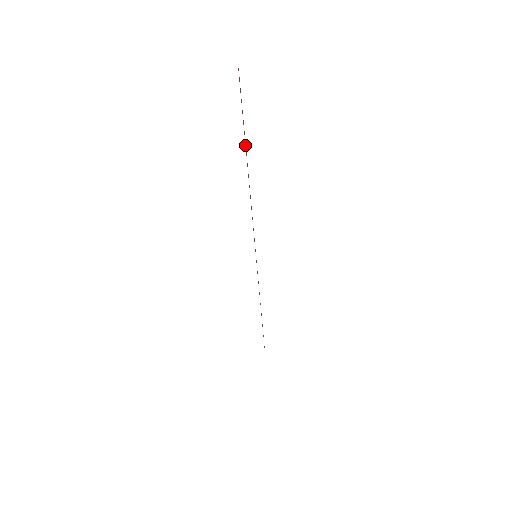
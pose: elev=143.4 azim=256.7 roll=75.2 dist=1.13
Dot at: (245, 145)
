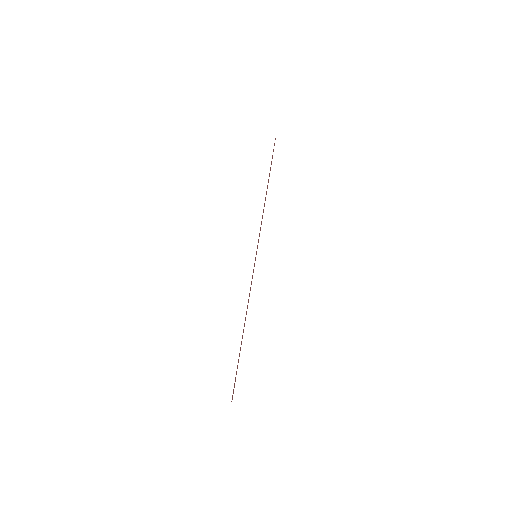
Dot at: occluded
